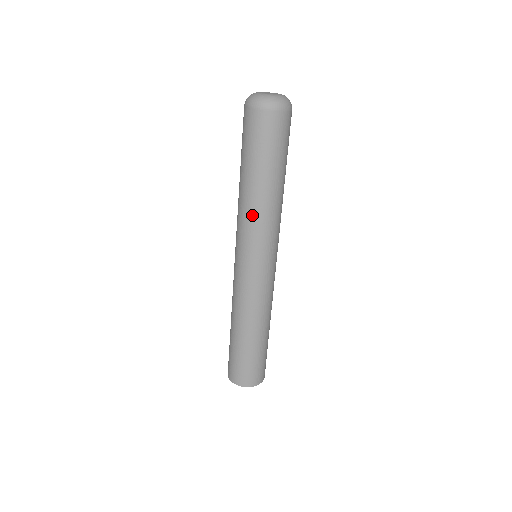
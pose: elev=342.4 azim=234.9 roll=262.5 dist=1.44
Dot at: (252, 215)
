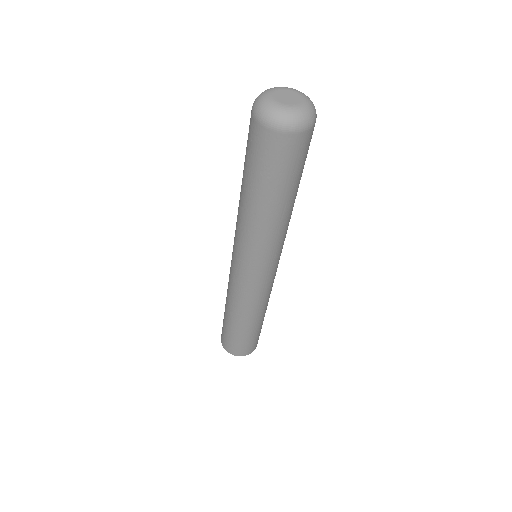
Dot at: (251, 232)
